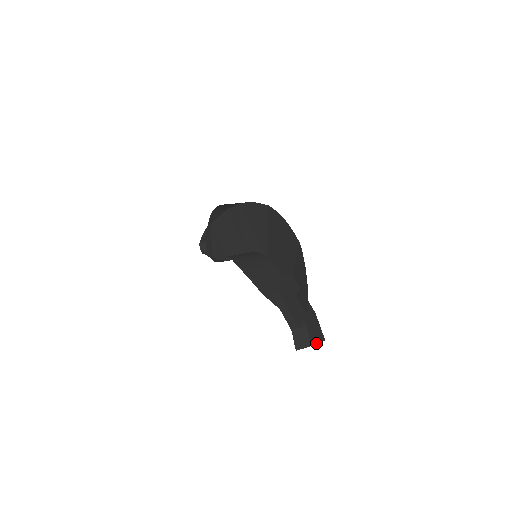
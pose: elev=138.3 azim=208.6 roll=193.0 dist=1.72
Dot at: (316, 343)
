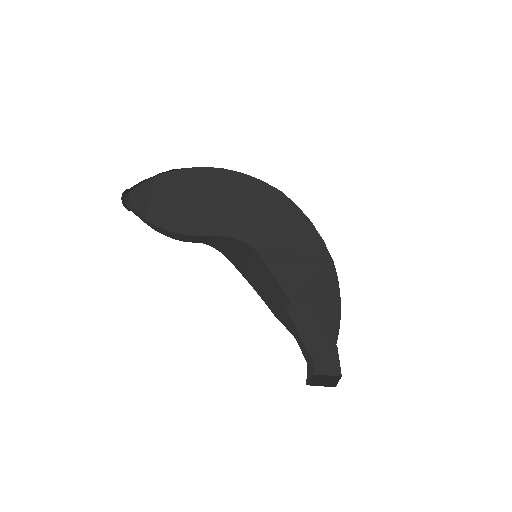
Dot at: (324, 374)
